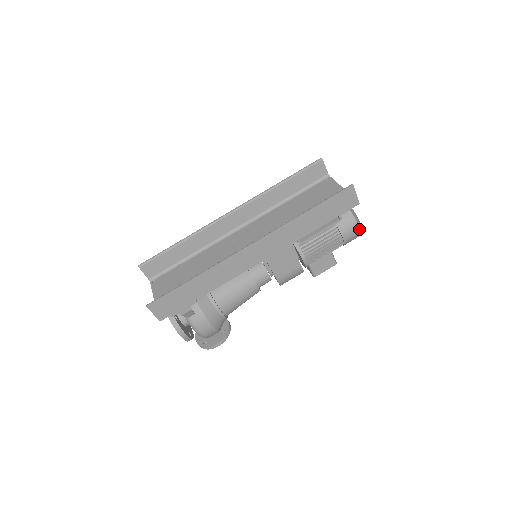
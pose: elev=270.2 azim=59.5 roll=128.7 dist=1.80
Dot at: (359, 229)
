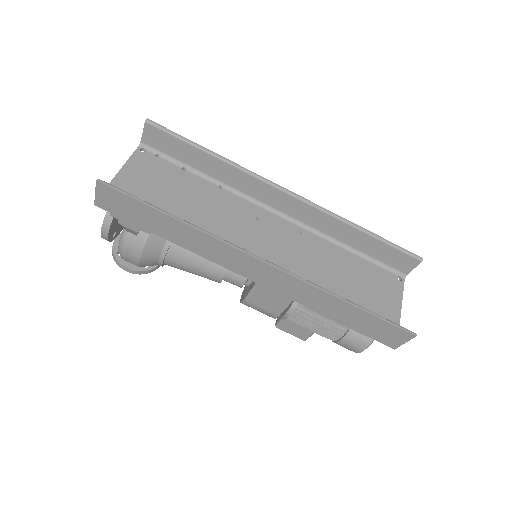
Dot at: (362, 351)
